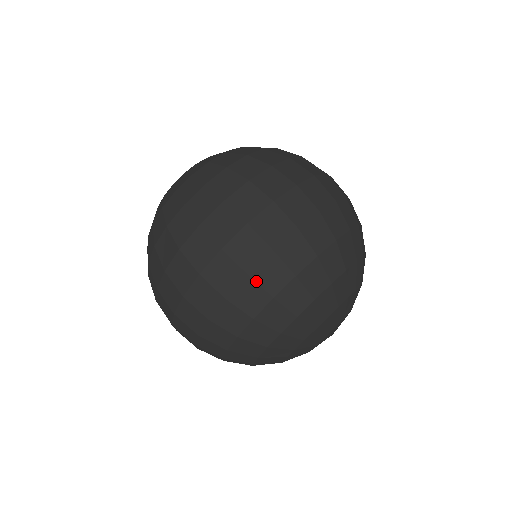
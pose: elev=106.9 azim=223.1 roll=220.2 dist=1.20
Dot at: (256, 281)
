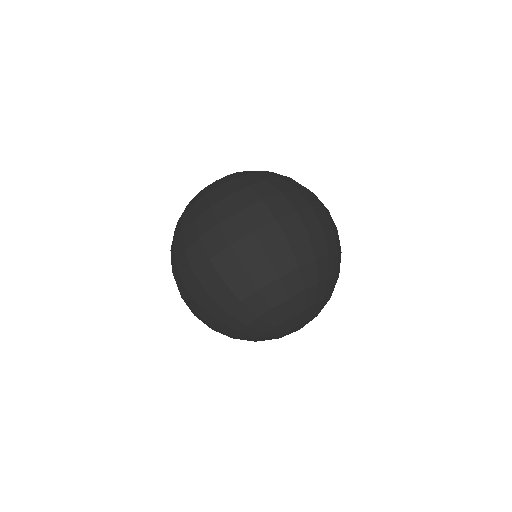
Dot at: (311, 242)
